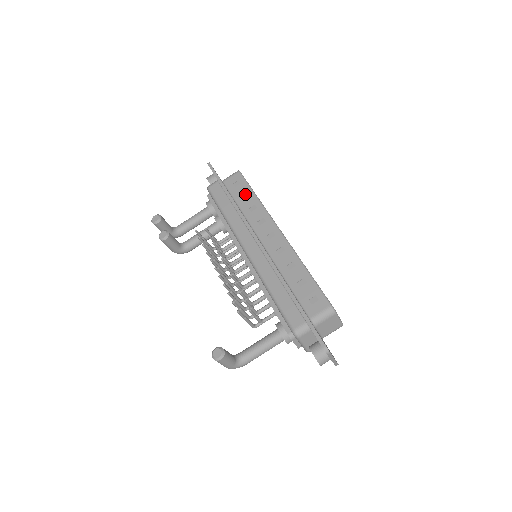
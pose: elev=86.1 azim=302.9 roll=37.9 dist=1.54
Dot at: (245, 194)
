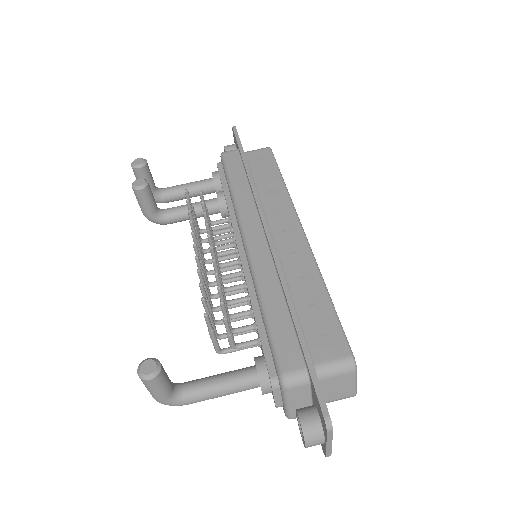
Dot at: (269, 174)
